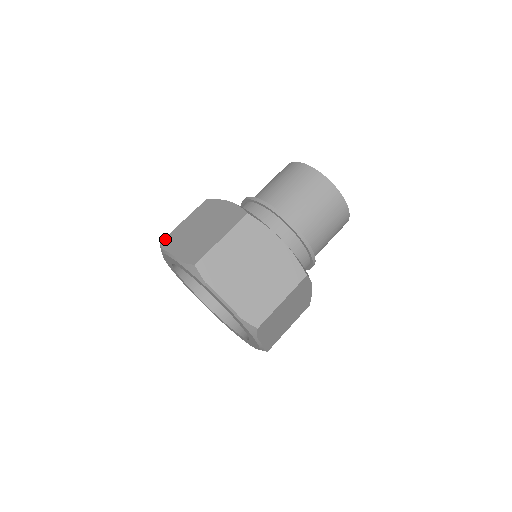
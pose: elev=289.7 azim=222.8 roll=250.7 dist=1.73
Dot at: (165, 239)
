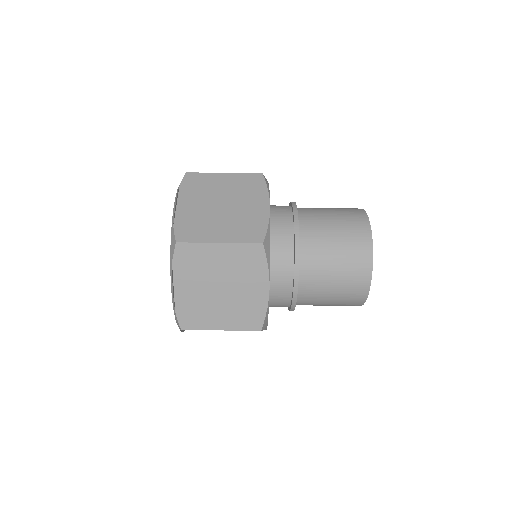
Dot at: (184, 247)
